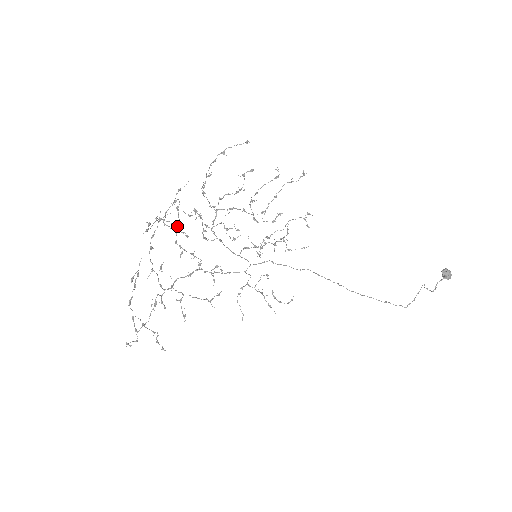
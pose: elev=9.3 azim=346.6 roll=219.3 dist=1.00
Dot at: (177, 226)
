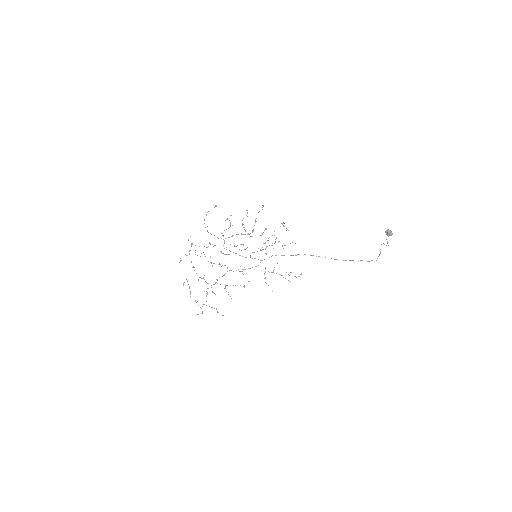
Dot at: (204, 254)
